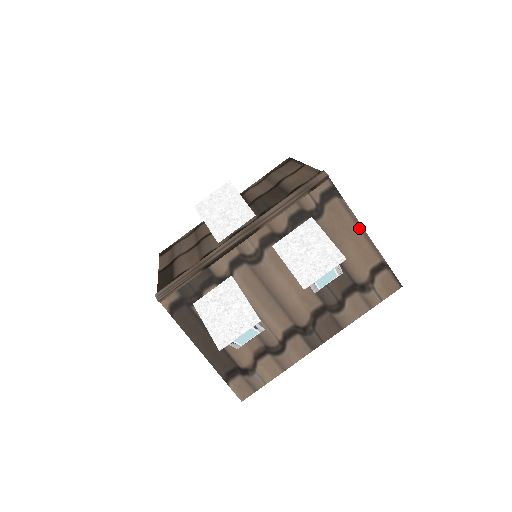
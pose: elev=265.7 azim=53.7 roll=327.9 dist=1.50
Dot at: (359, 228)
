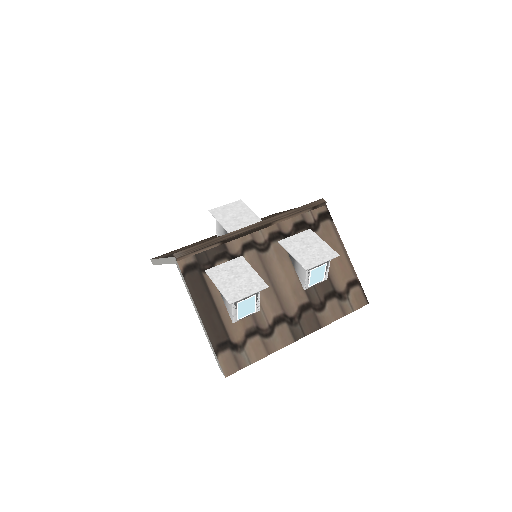
Dot at: (342, 248)
